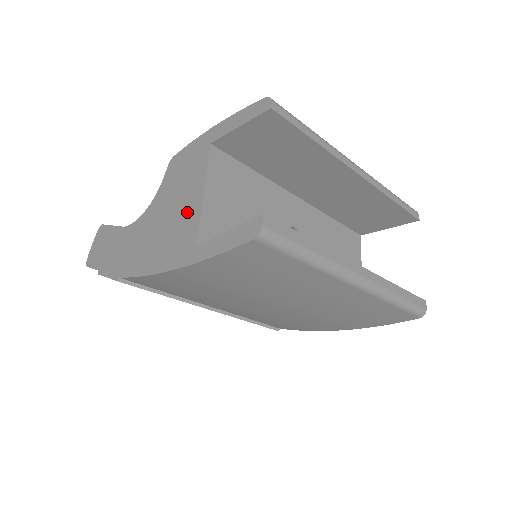
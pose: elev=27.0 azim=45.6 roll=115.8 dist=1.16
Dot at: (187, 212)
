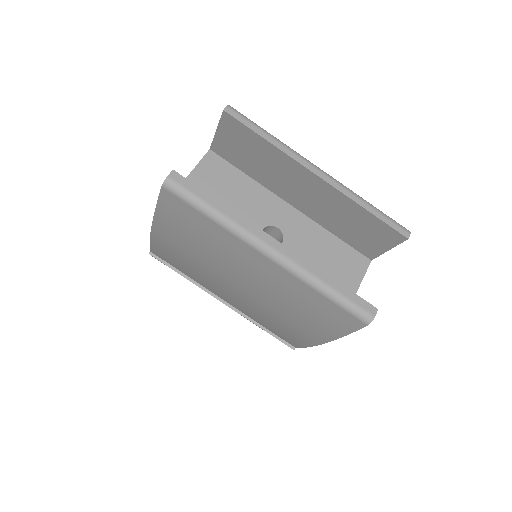
Dot at: occluded
